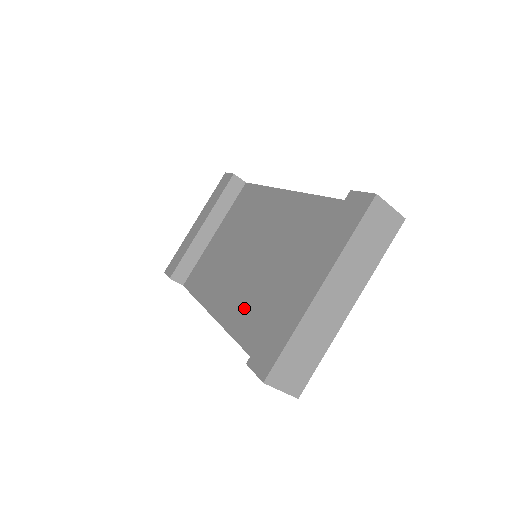
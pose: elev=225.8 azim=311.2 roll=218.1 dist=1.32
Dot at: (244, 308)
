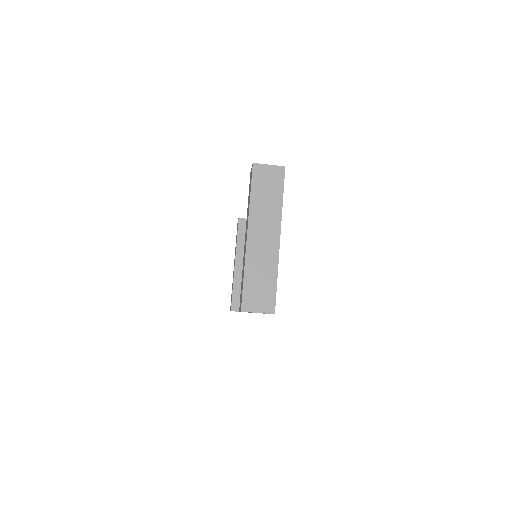
Dot at: occluded
